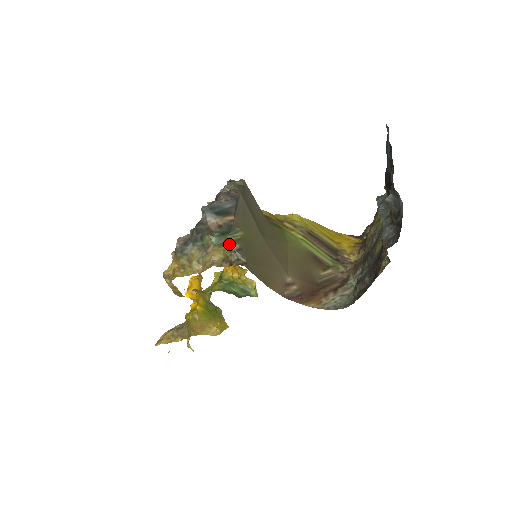
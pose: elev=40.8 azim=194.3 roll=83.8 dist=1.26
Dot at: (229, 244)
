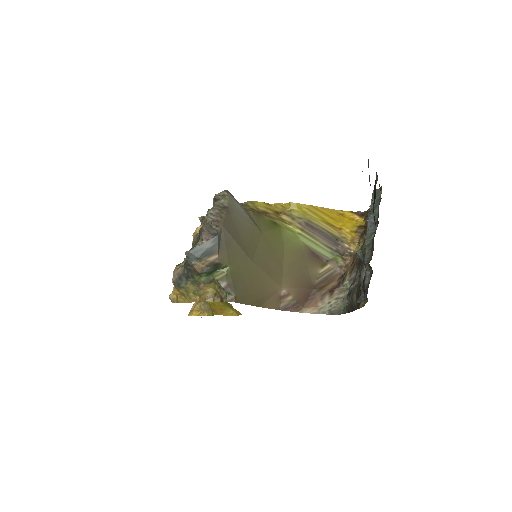
Dot at: (217, 282)
